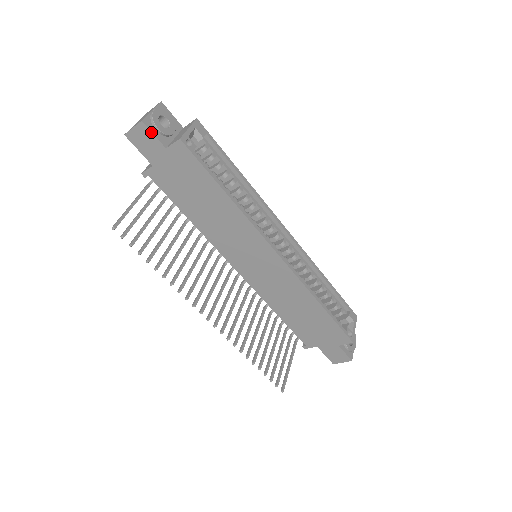
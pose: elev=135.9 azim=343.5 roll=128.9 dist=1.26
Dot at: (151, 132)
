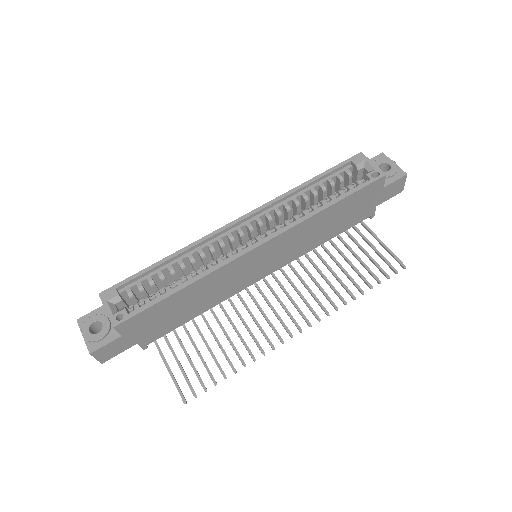
Dot at: (102, 347)
